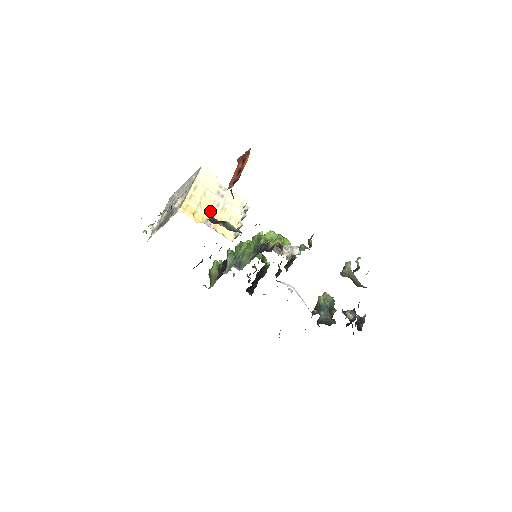
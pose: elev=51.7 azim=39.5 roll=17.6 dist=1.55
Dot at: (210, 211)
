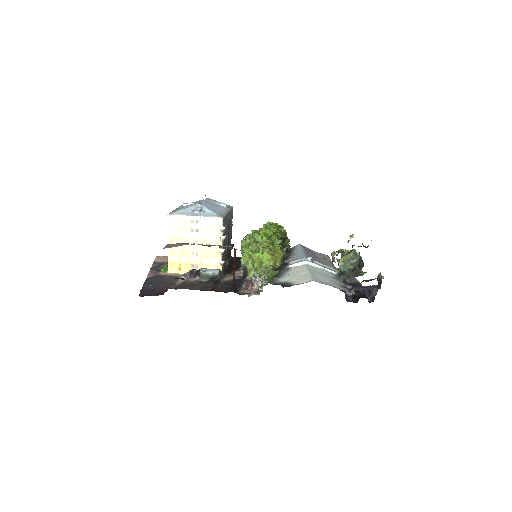
Dot at: (192, 254)
